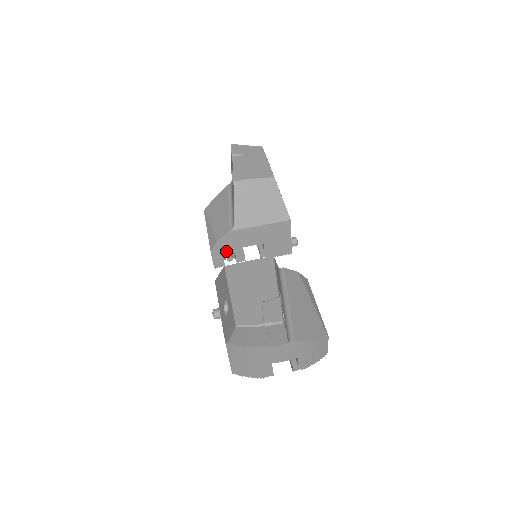
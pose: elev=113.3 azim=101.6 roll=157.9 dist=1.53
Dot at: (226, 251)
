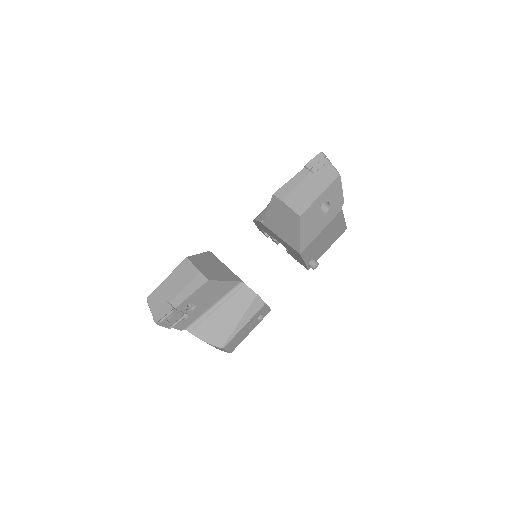
Dot at: (263, 229)
